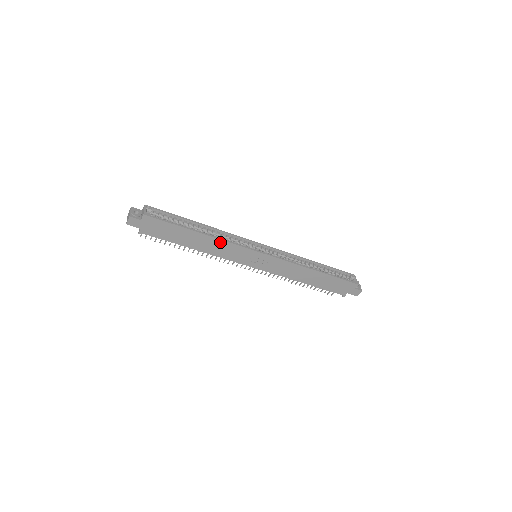
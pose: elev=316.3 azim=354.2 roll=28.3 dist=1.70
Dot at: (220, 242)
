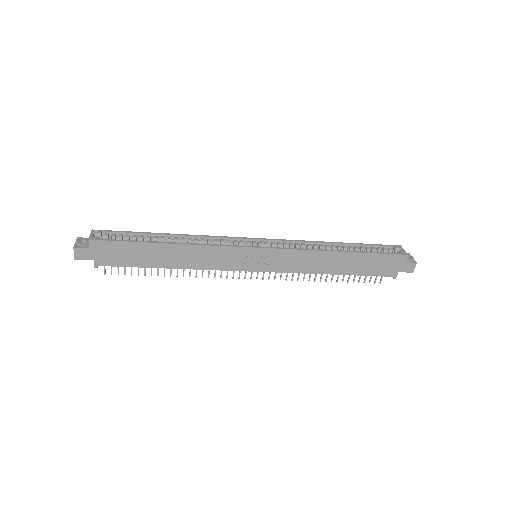
Dot at: (199, 249)
